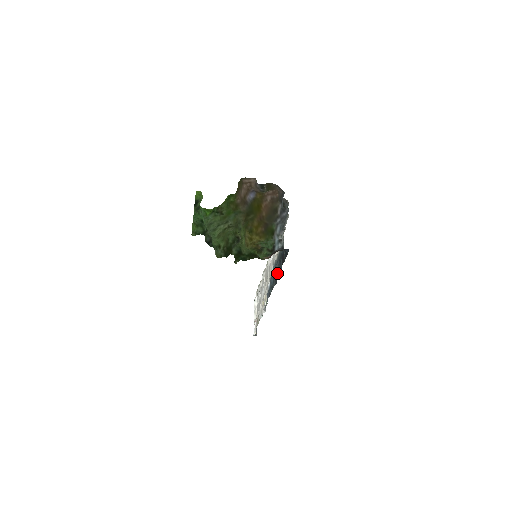
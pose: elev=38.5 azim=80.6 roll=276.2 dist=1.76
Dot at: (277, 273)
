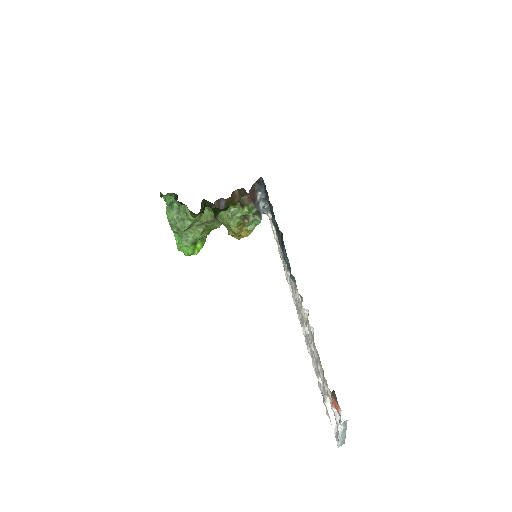
Dot at: (277, 227)
